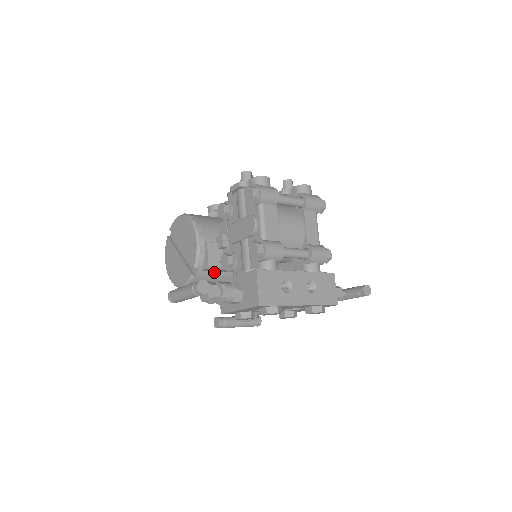
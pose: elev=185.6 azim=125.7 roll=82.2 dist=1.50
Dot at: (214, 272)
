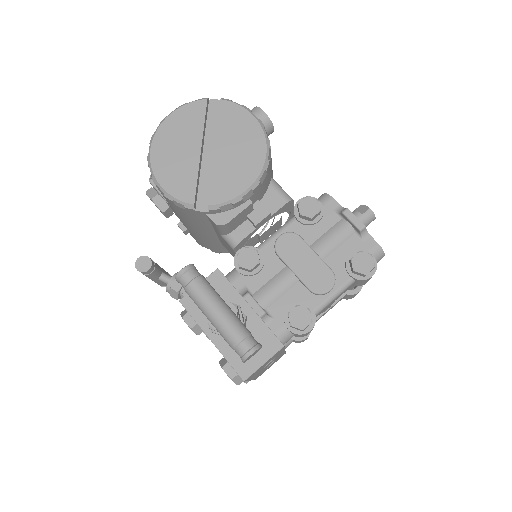
Dot at: (209, 221)
